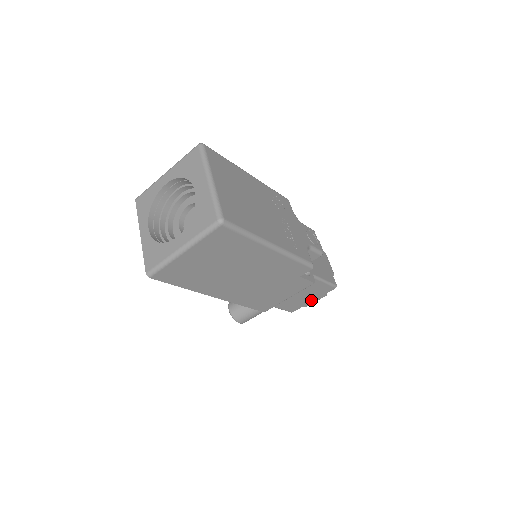
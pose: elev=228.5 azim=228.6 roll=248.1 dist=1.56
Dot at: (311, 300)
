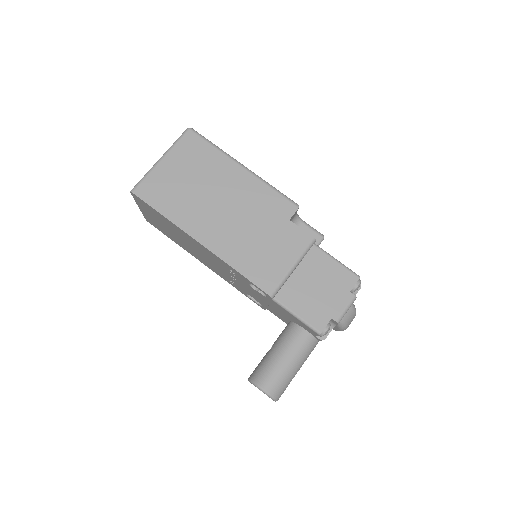
Dot at: (337, 304)
